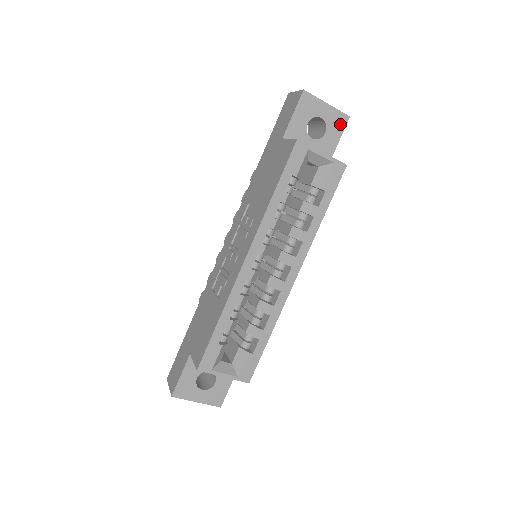
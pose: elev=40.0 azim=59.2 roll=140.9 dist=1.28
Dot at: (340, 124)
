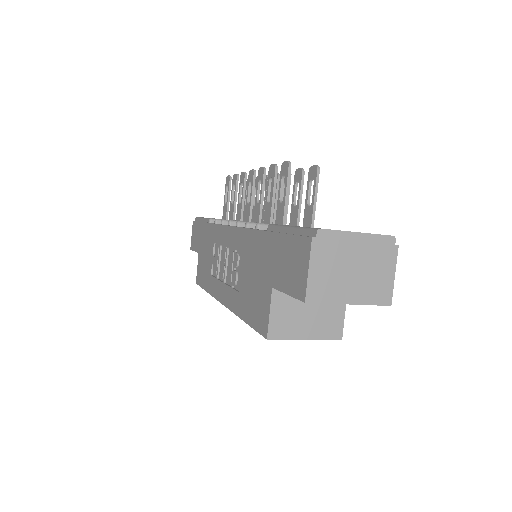
Dot at: occluded
